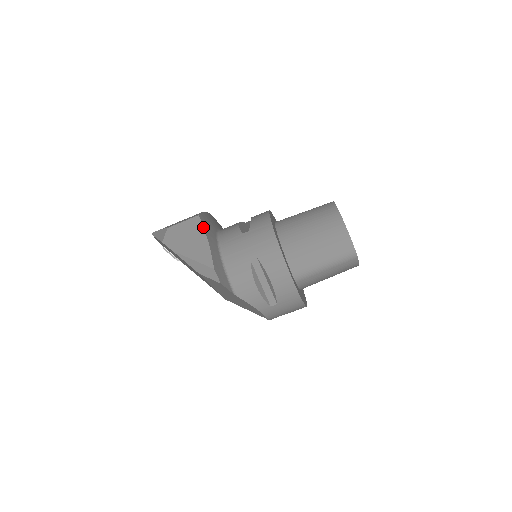
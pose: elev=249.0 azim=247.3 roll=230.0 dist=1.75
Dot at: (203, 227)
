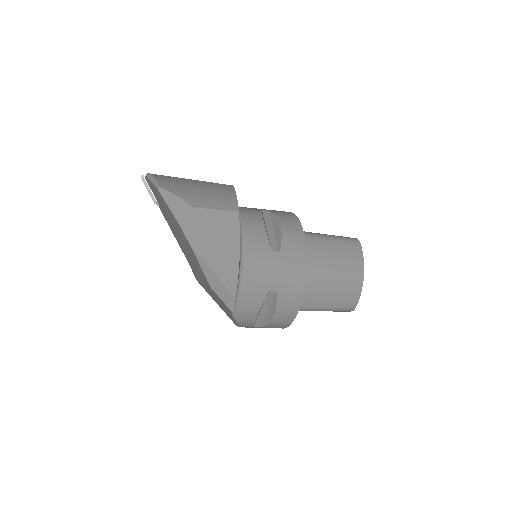
Dot at: (239, 233)
